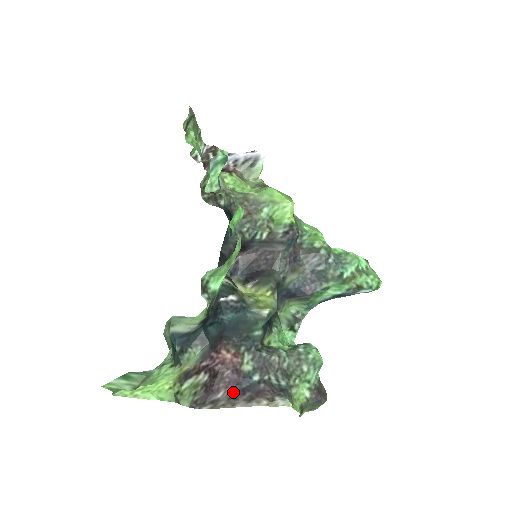
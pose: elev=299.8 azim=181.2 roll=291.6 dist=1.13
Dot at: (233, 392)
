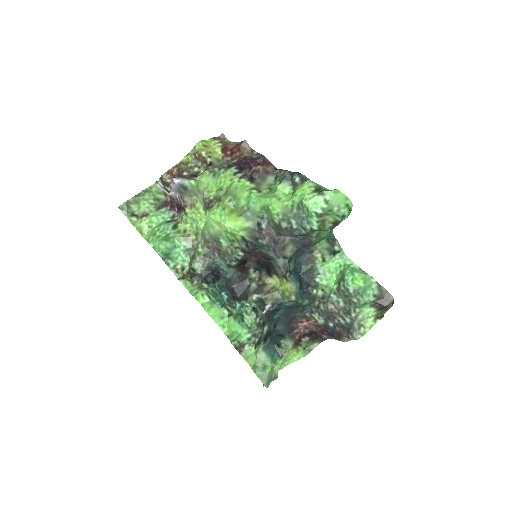
Dot at: (329, 334)
